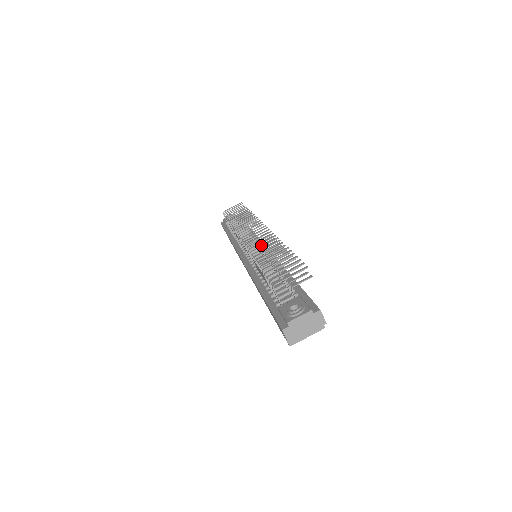
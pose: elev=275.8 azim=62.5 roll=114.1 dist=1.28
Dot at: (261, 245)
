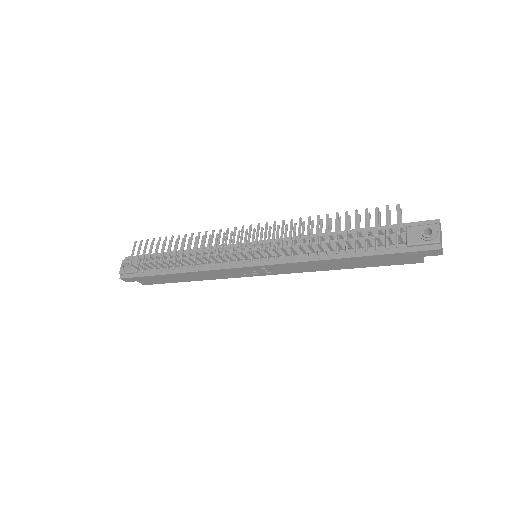
Dot at: occluded
